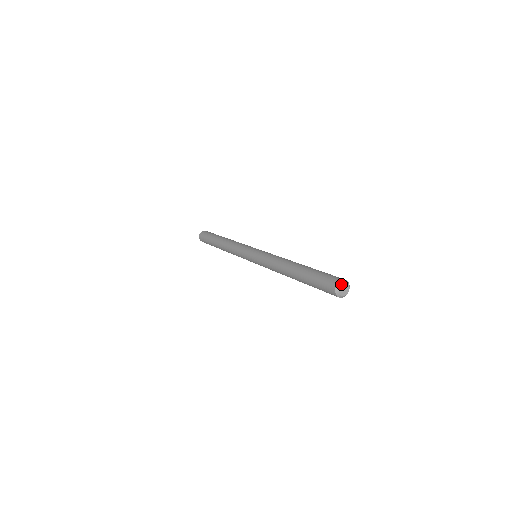
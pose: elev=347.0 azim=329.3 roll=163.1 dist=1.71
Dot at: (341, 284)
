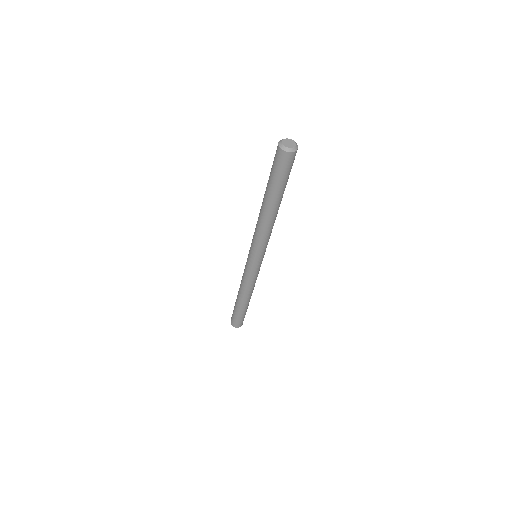
Dot at: (286, 138)
